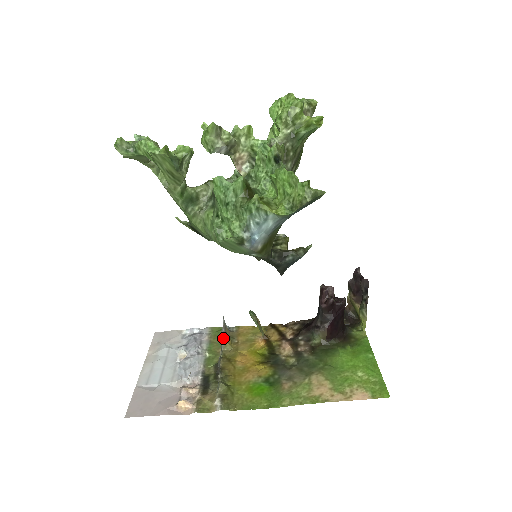
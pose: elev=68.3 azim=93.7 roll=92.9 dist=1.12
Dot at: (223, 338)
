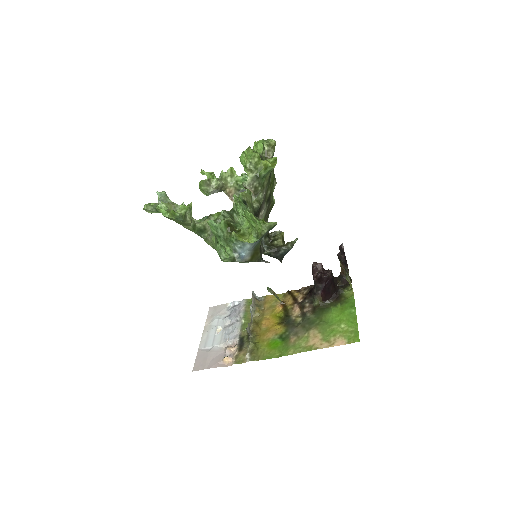
Dot at: (252, 309)
